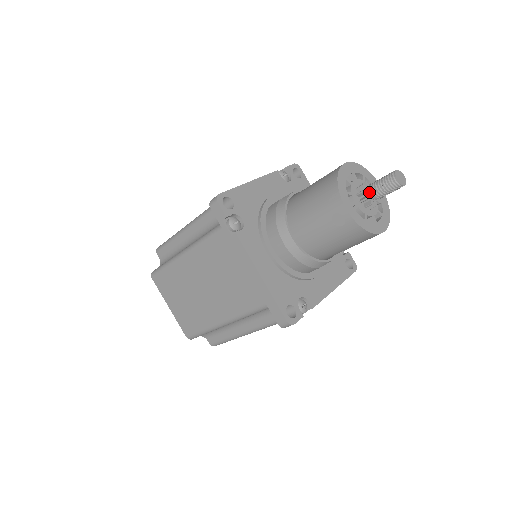
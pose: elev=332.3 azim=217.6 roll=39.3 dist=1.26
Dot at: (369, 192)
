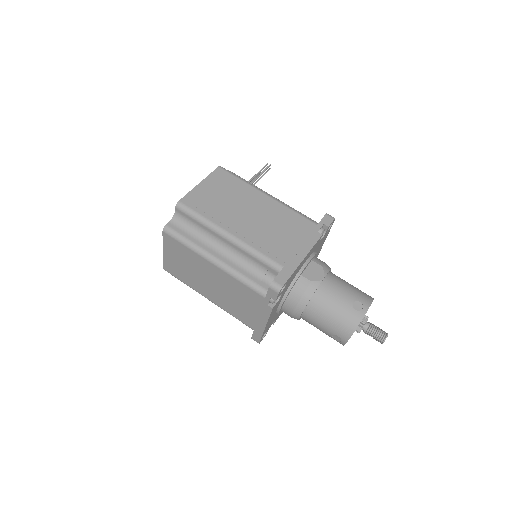
Dot at: (364, 330)
